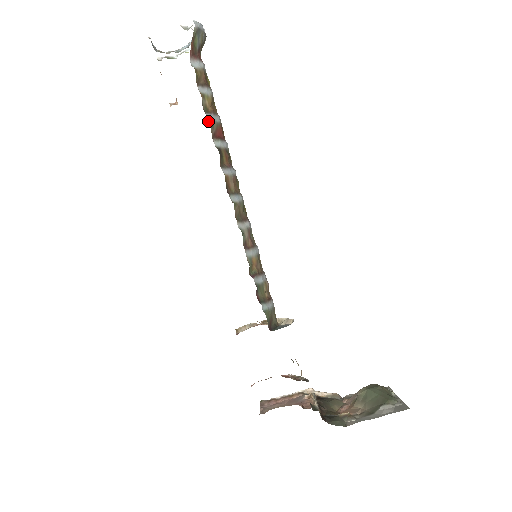
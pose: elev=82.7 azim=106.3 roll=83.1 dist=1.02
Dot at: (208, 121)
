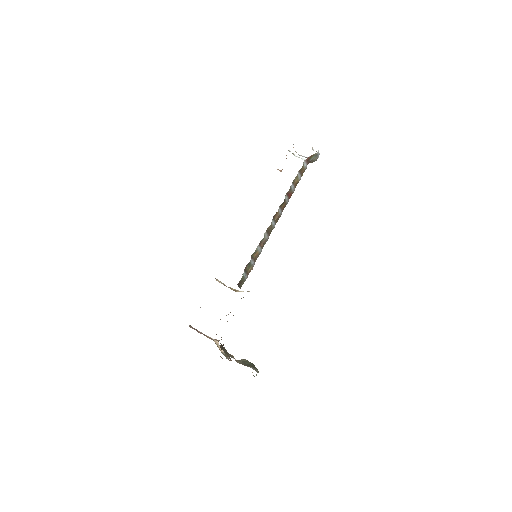
Dot at: (291, 186)
